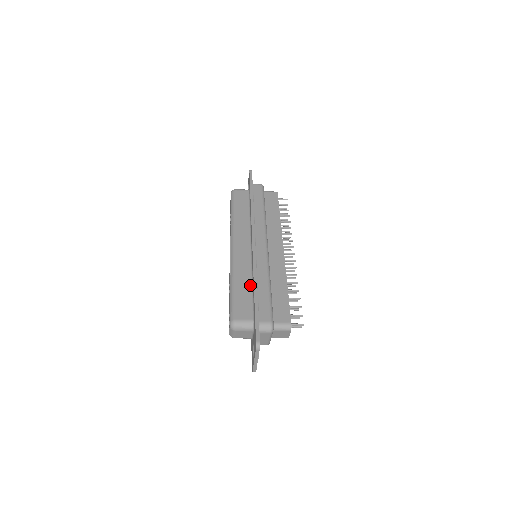
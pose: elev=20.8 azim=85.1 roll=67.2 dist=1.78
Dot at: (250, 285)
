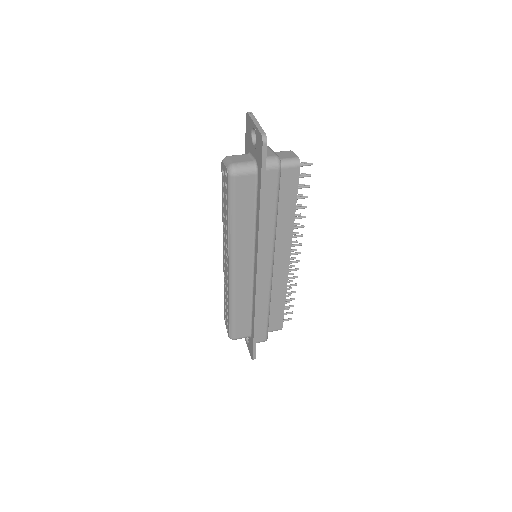
Dot at: (249, 309)
